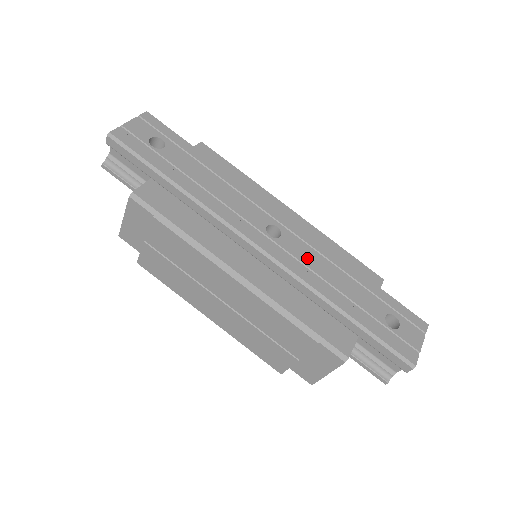
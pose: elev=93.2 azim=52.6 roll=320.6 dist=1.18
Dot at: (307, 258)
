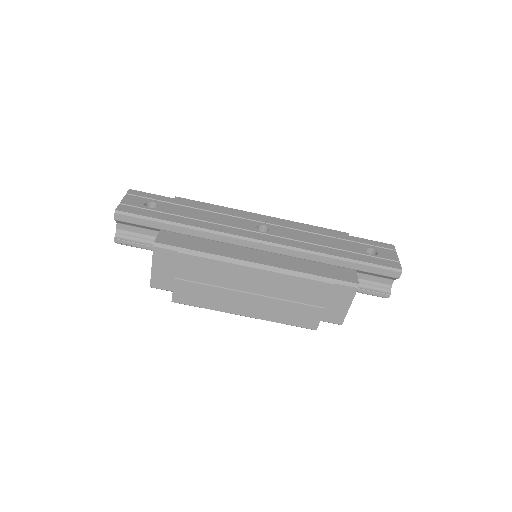
Dot at: (295, 236)
